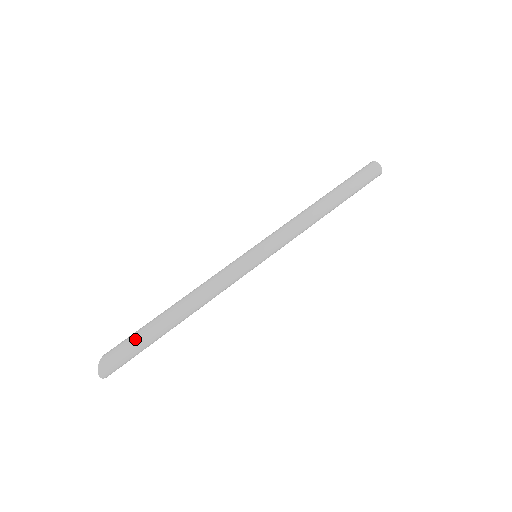
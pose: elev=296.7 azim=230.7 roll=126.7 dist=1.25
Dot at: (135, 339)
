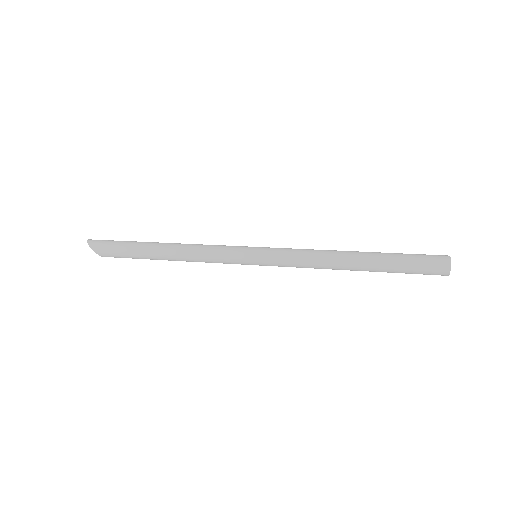
Dot at: occluded
